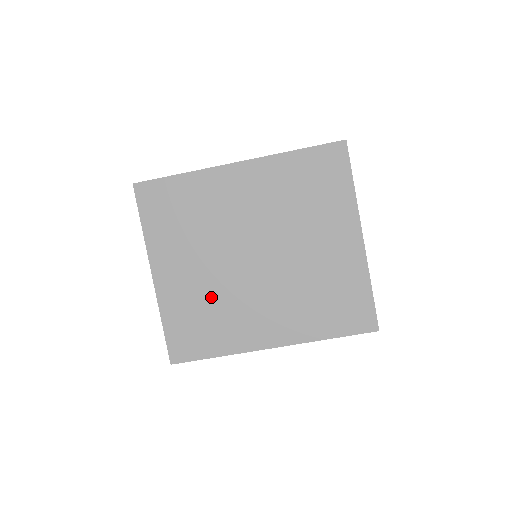
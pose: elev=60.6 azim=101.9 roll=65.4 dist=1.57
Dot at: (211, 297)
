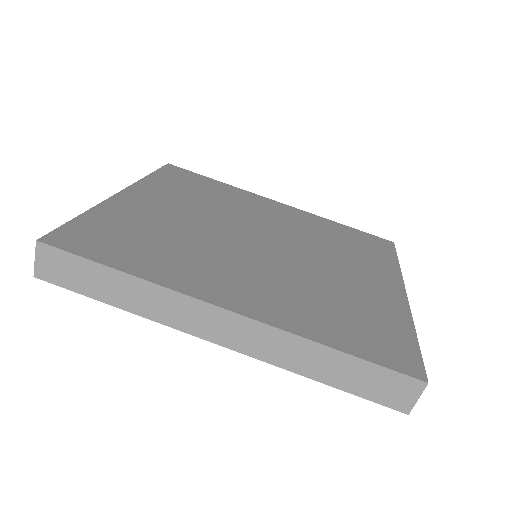
Dot at: (177, 233)
